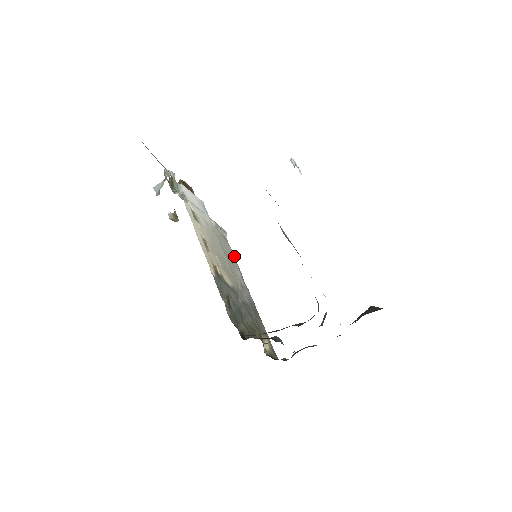
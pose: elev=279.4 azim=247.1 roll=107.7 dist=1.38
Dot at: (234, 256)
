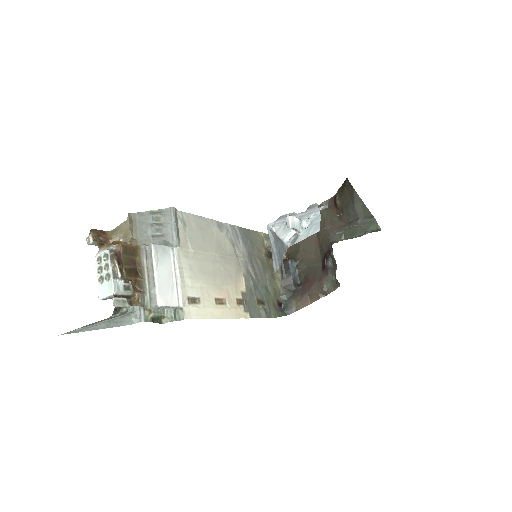
Dot at: (198, 216)
